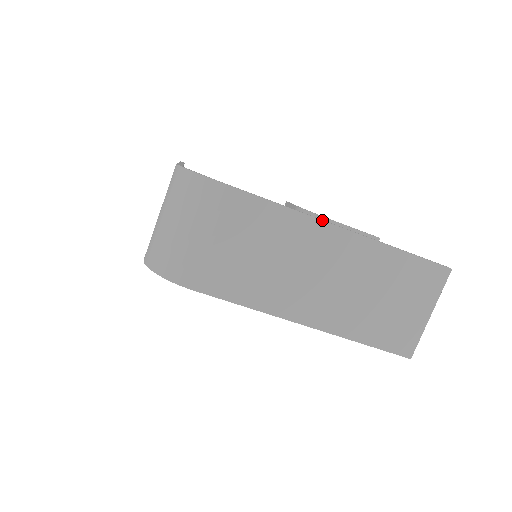
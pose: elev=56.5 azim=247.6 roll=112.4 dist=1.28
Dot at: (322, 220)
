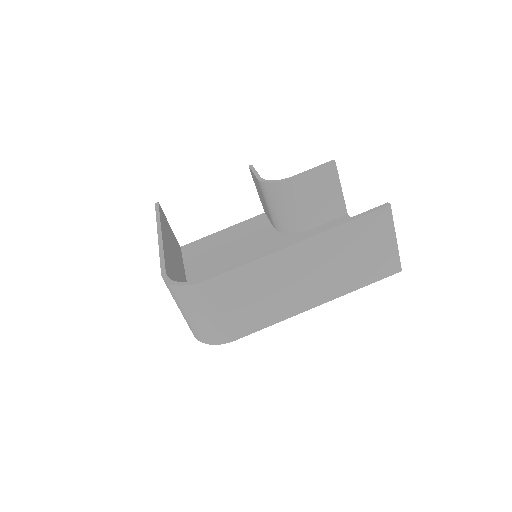
Dot at: (277, 251)
